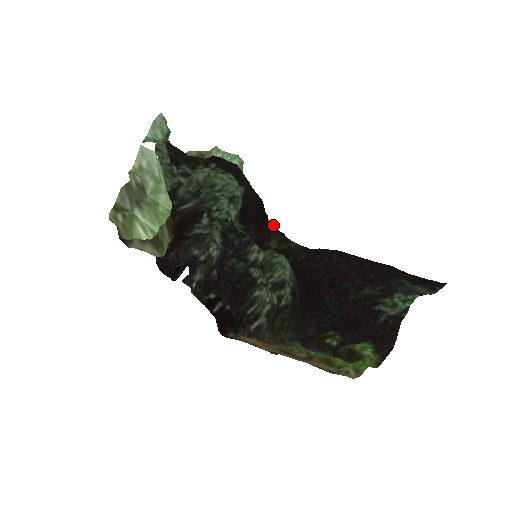
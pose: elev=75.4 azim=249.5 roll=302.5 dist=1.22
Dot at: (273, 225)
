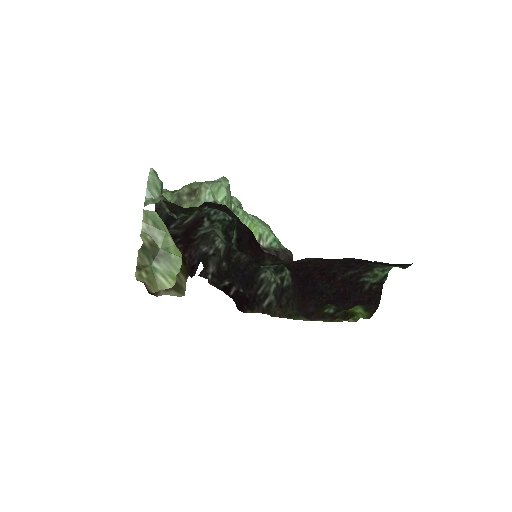
Dot at: (265, 229)
